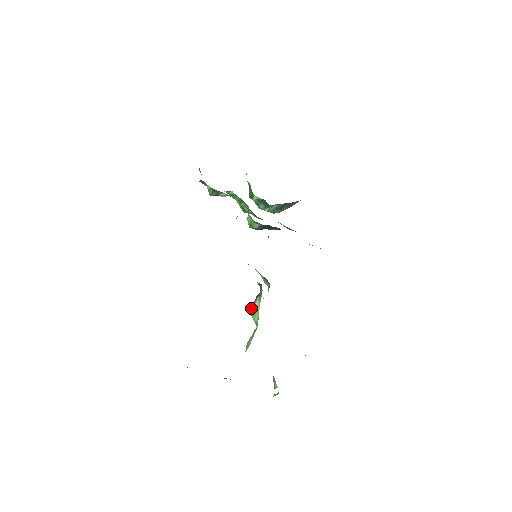
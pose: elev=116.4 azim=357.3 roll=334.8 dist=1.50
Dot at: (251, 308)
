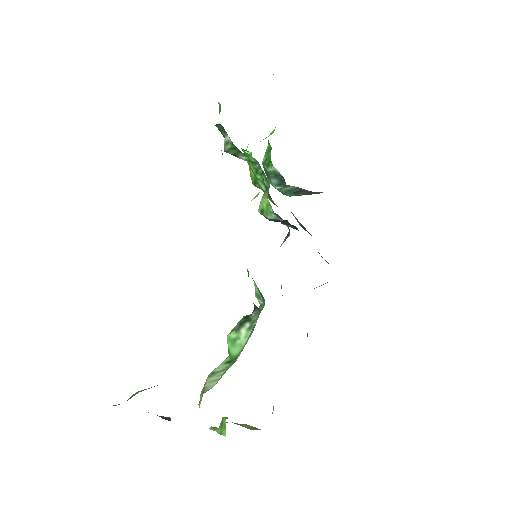
Dot at: (231, 332)
